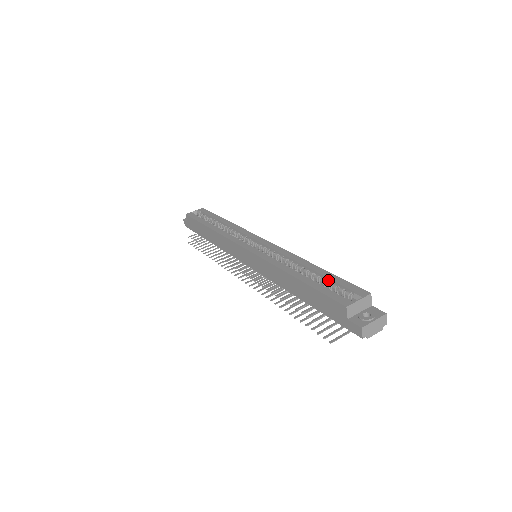
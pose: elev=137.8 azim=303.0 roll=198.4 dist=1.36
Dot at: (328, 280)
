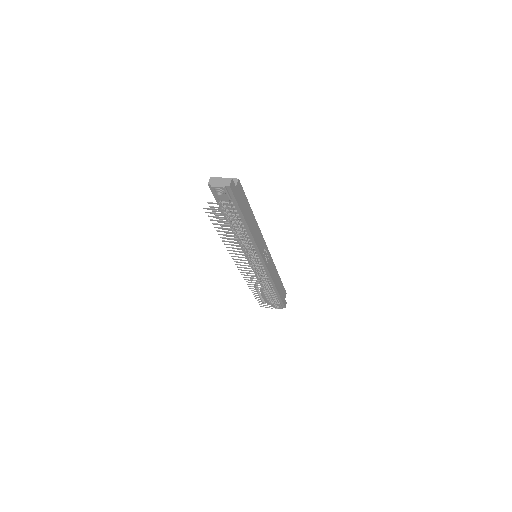
Dot at: occluded
